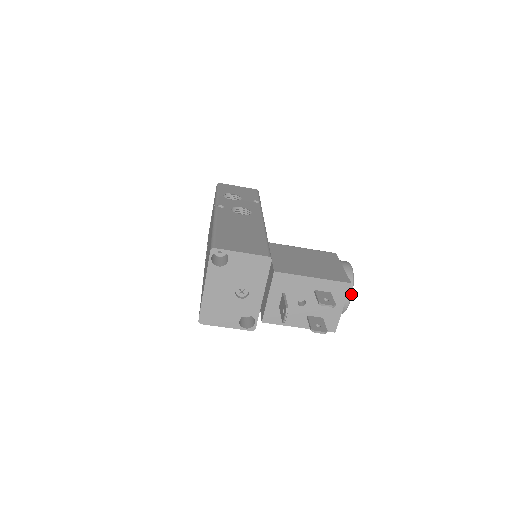
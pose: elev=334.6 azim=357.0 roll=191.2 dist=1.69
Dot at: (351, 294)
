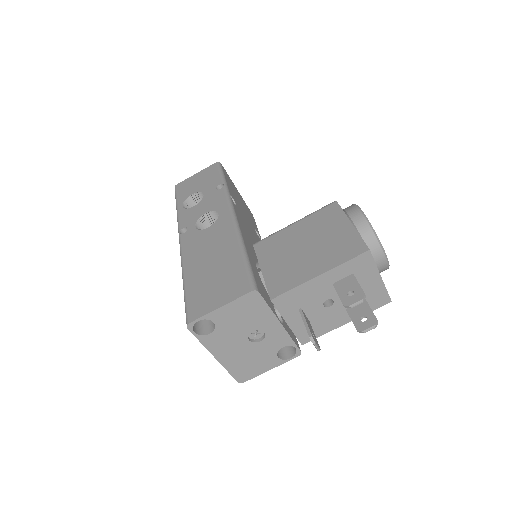
Dot at: (381, 249)
